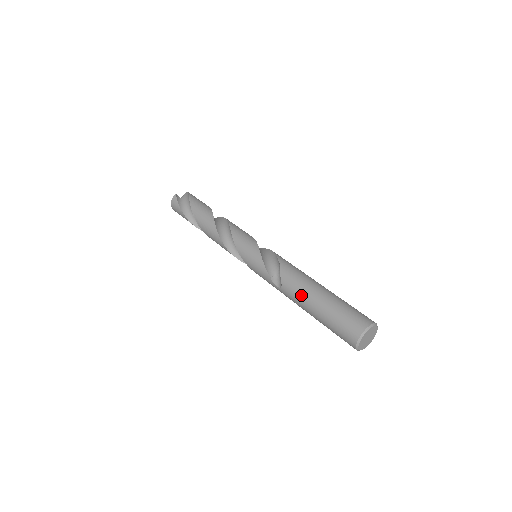
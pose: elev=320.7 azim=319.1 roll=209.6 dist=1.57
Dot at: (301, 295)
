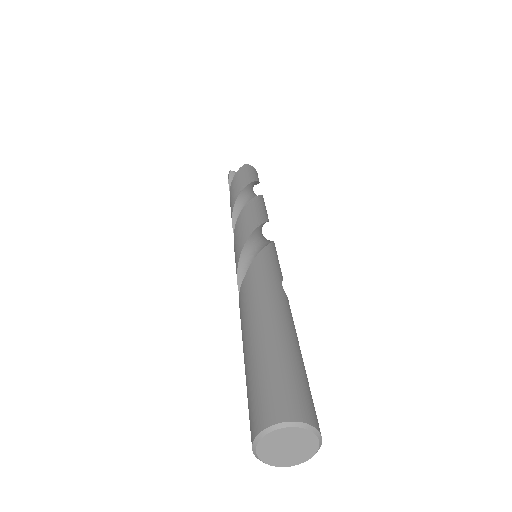
Dot at: occluded
